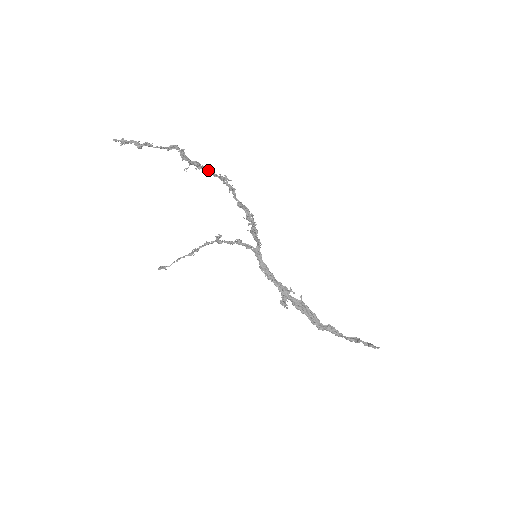
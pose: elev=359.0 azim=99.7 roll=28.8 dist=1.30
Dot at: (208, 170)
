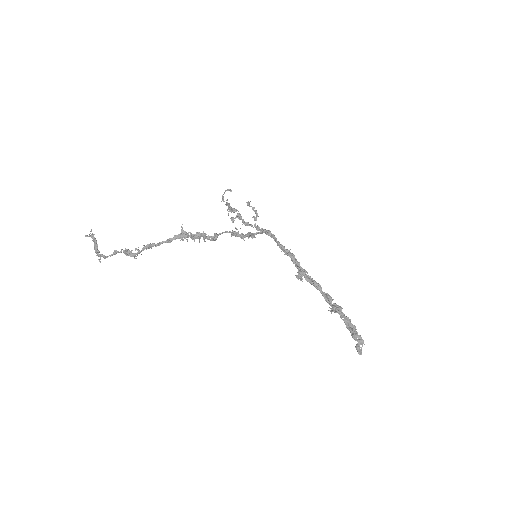
Dot at: occluded
